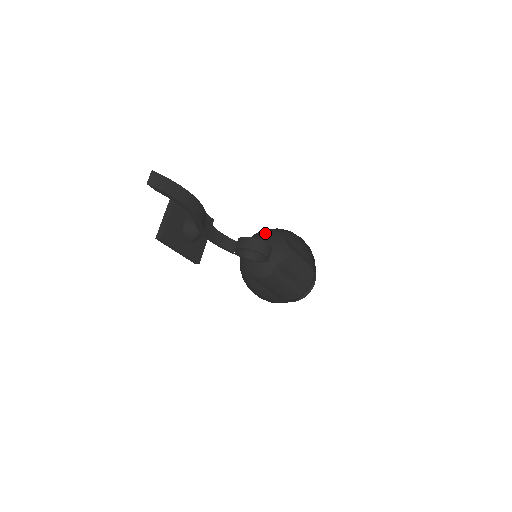
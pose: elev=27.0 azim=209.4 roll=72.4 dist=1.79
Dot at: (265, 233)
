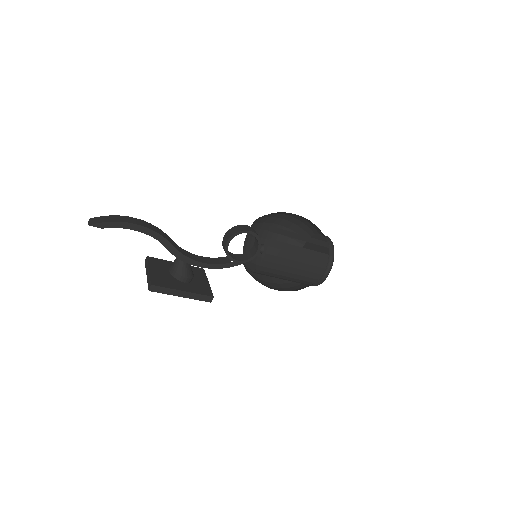
Dot at: occluded
